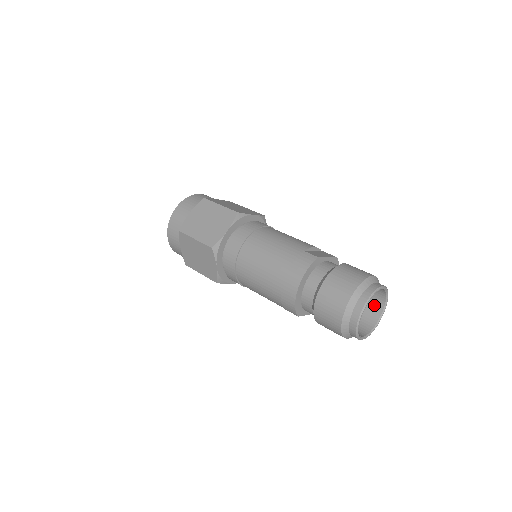
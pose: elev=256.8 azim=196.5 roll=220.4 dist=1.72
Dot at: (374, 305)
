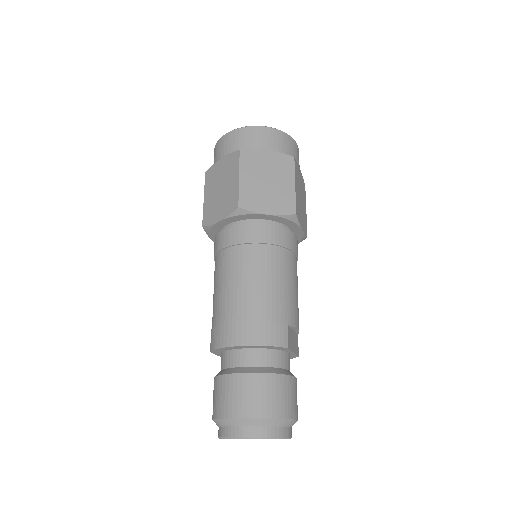
Dot at: occluded
